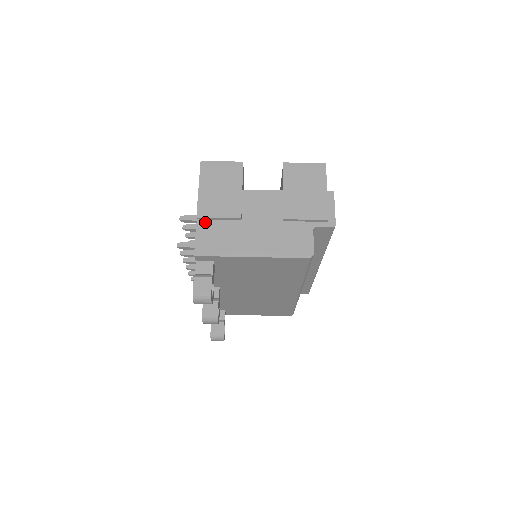
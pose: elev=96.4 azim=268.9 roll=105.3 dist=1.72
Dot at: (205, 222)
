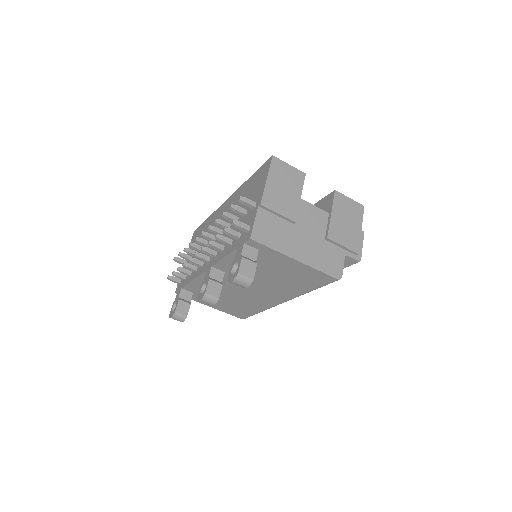
Dot at: (265, 212)
